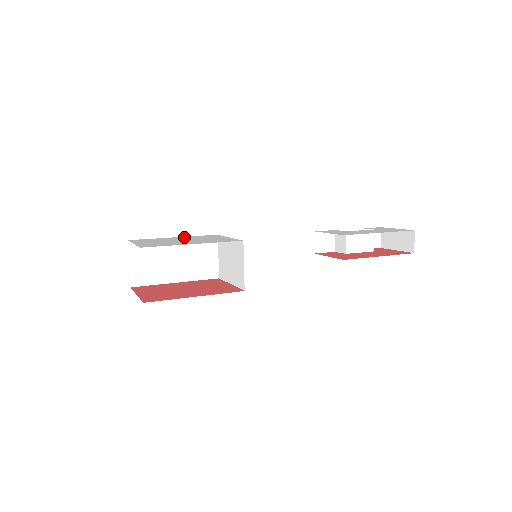
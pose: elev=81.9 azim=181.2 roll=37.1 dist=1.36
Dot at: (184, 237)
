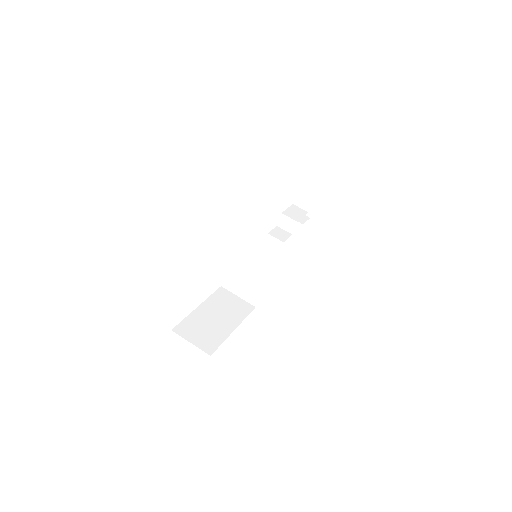
Dot at: occluded
